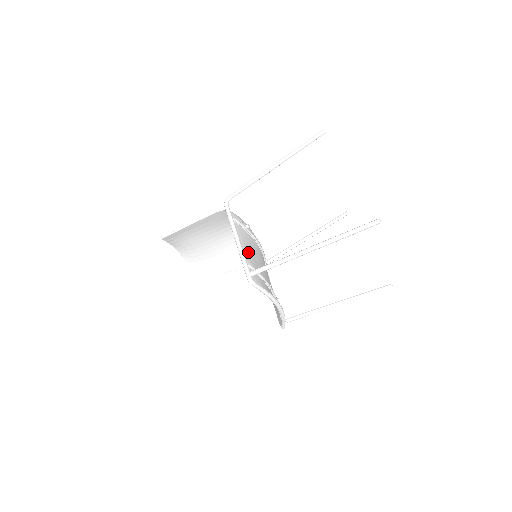
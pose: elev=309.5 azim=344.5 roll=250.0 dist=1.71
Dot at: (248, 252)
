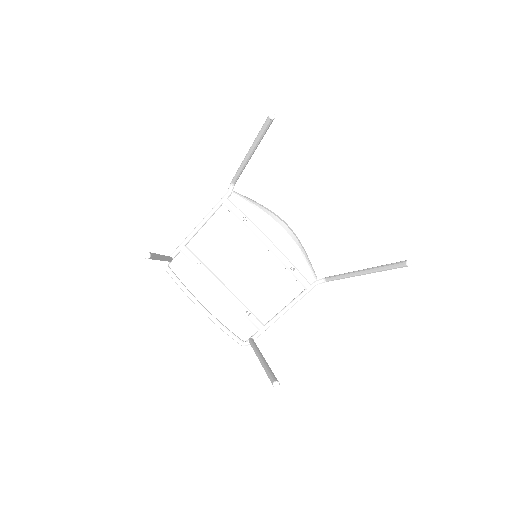
Dot at: (209, 242)
